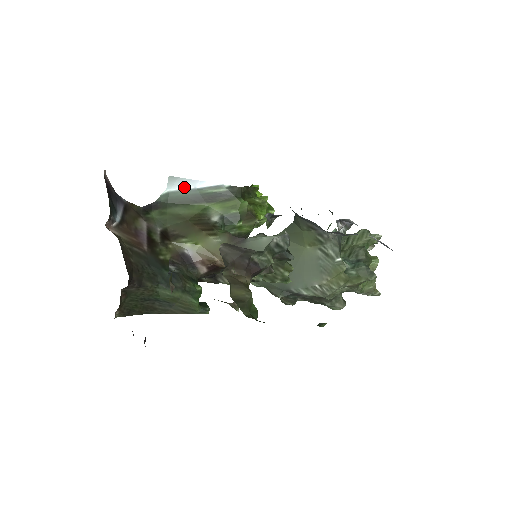
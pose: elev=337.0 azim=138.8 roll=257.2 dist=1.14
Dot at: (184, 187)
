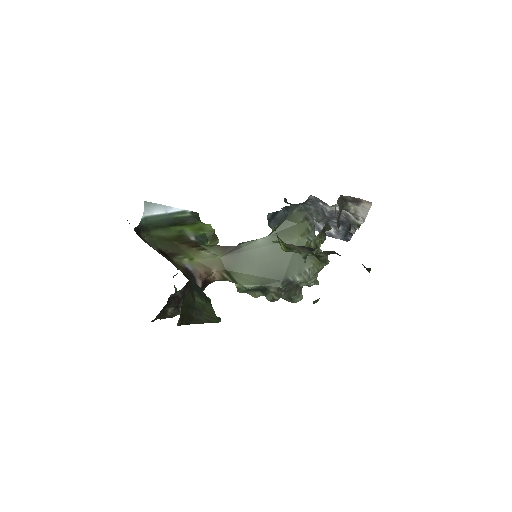
Dot at: (157, 212)
